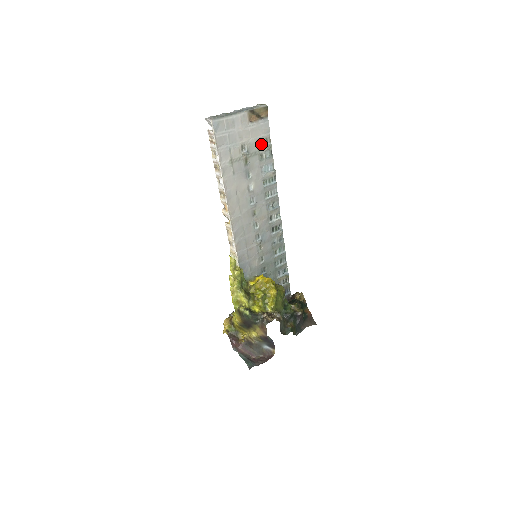
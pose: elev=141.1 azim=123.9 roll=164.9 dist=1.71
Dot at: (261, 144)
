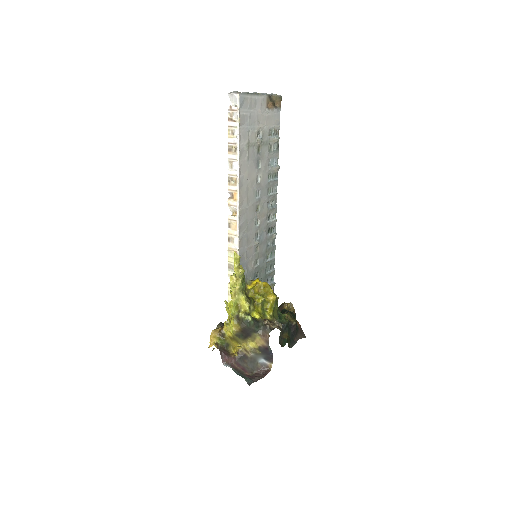
Dot at: (272, 135)
